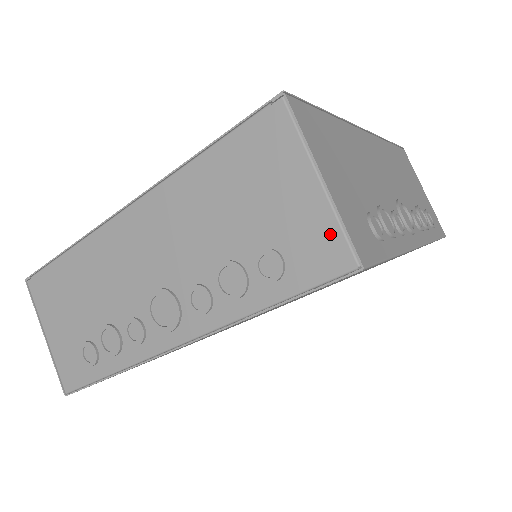
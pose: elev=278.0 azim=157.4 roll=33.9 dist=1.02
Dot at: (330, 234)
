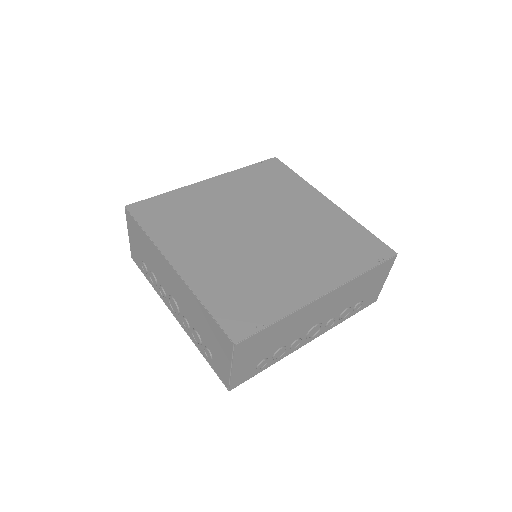
Dot at: (226, 377)
